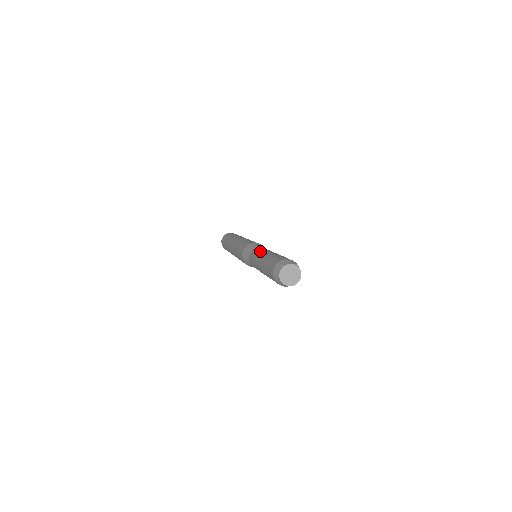
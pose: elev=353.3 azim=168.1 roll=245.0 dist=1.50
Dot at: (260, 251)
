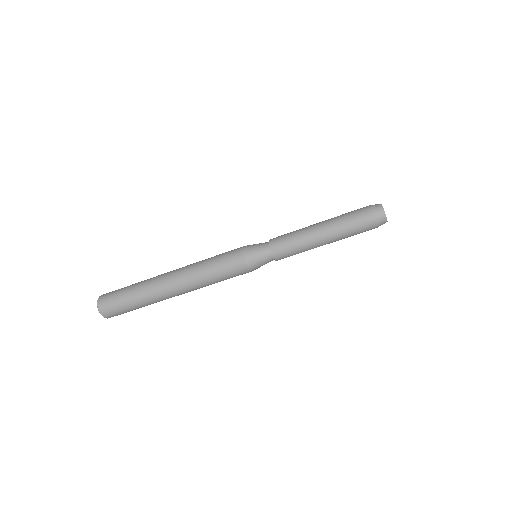
Dot at: occluded
